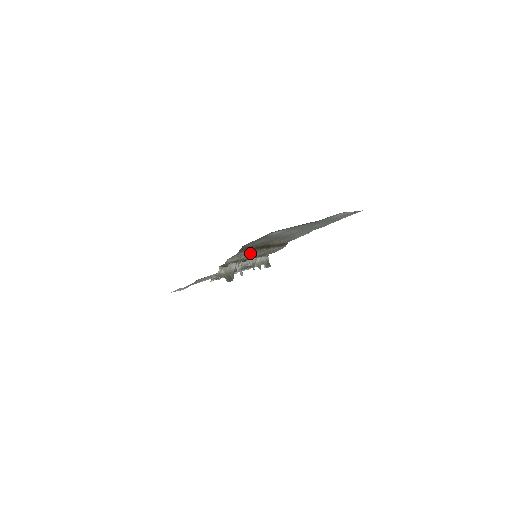
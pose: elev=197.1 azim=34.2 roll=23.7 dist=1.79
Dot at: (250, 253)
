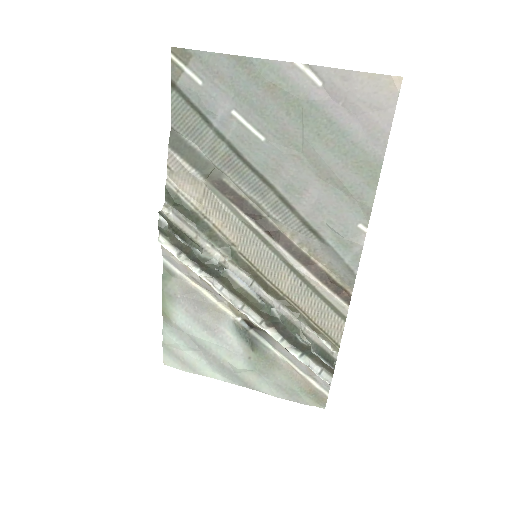
Dot at: (215, 198)
